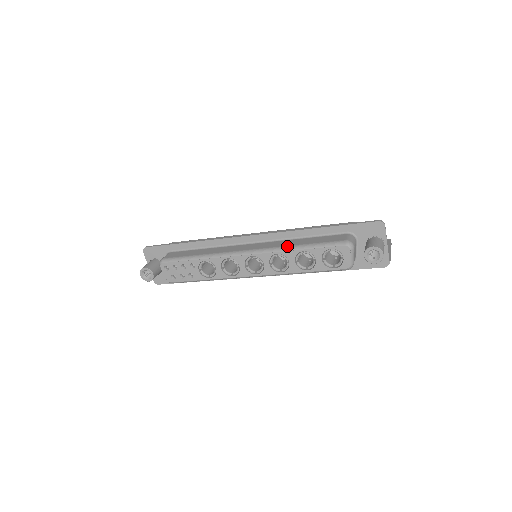
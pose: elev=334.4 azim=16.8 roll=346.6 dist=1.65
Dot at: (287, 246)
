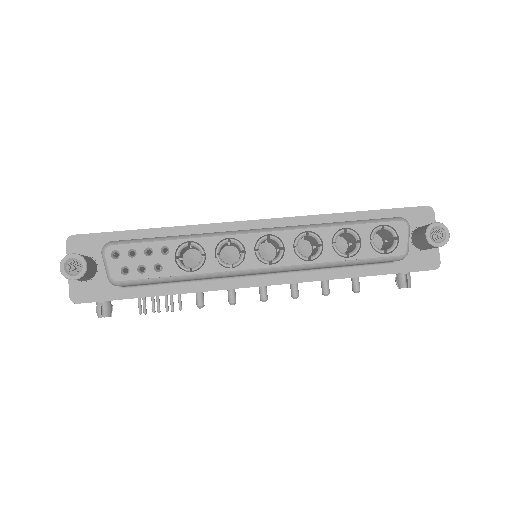
Dot at: occluded
